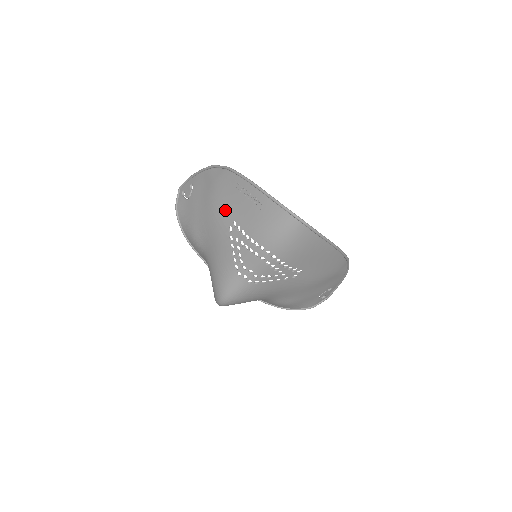
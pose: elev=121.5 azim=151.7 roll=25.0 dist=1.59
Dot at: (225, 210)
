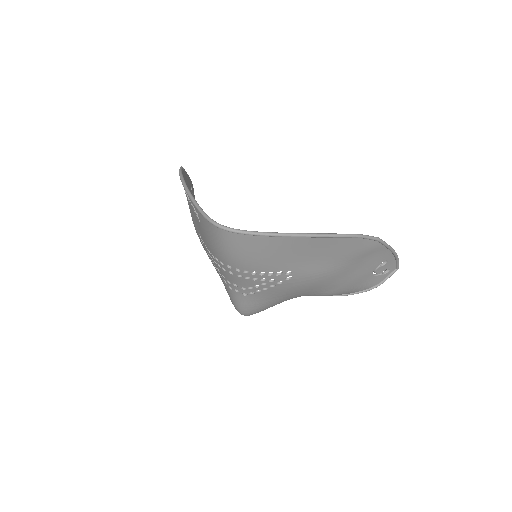
Dot at: (193, 221)
